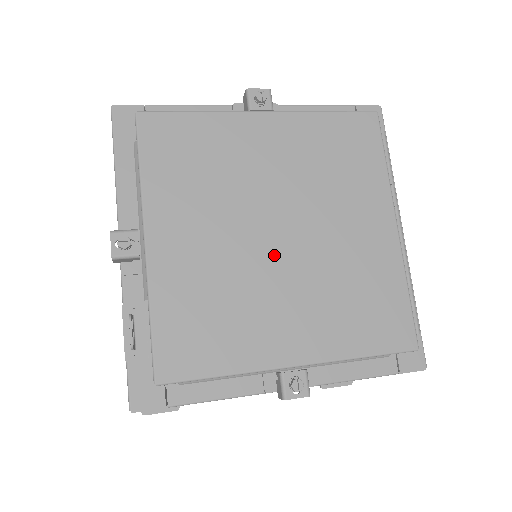
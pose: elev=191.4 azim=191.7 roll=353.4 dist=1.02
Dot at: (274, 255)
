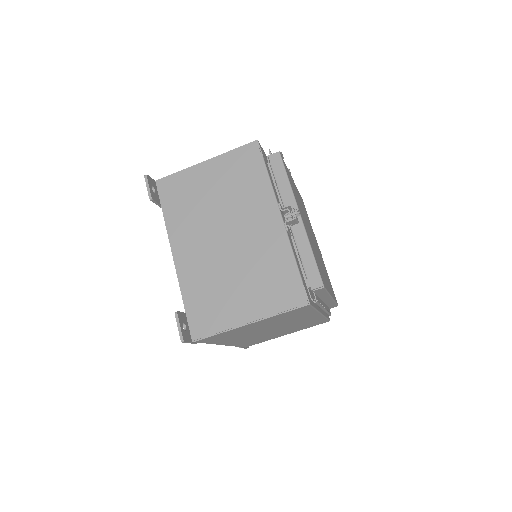
Dot at: occluded
